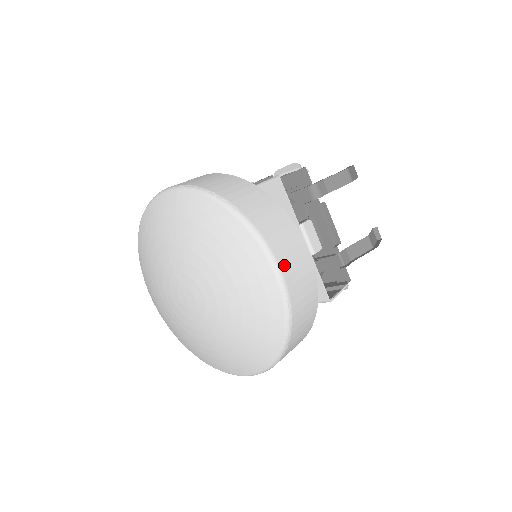
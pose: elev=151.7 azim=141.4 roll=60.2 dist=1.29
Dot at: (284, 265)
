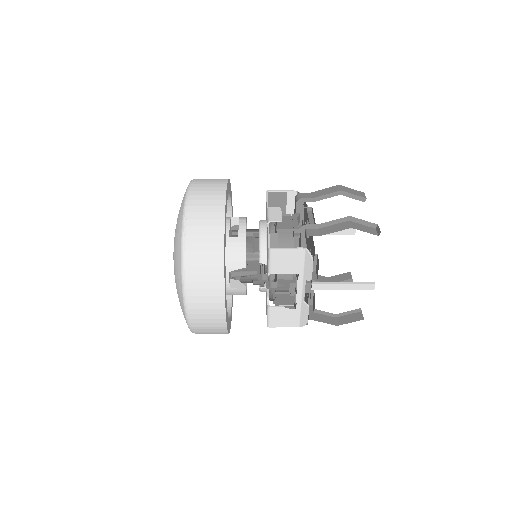
Dot at: (196, 187)
